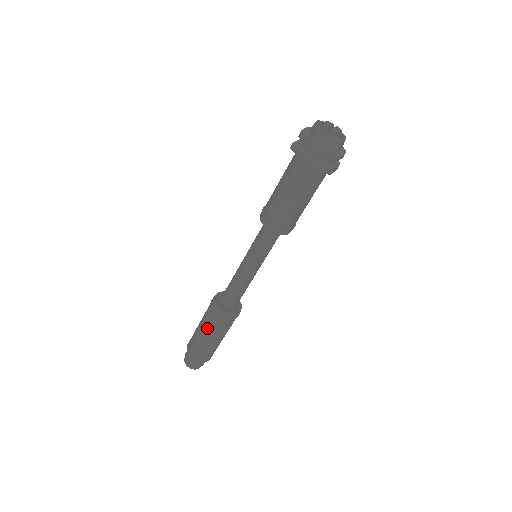
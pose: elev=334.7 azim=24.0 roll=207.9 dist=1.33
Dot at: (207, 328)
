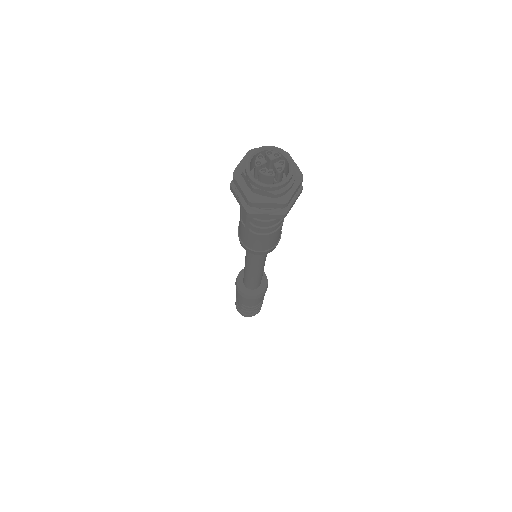
Dot at: occluded
